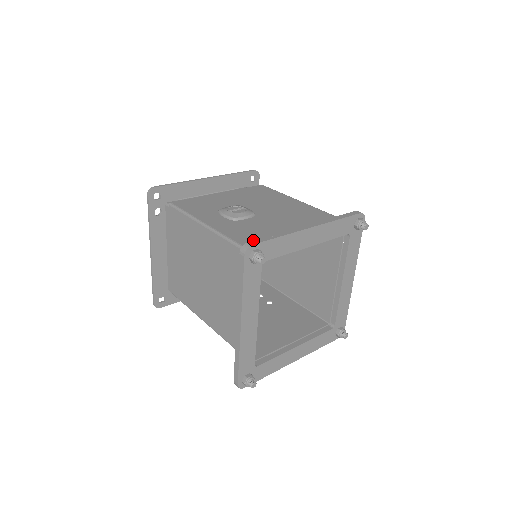
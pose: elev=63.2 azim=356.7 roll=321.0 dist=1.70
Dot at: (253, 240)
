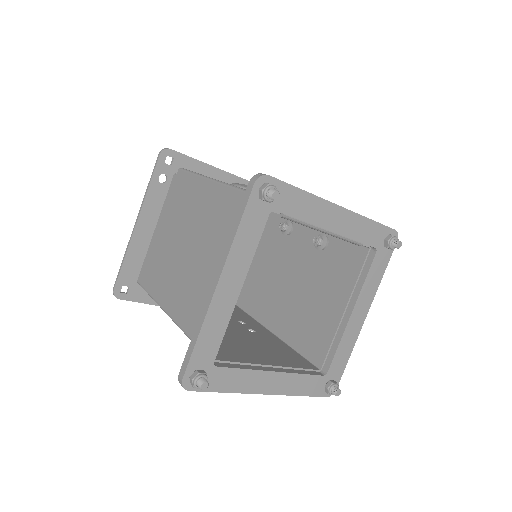
Dot at: occluded
